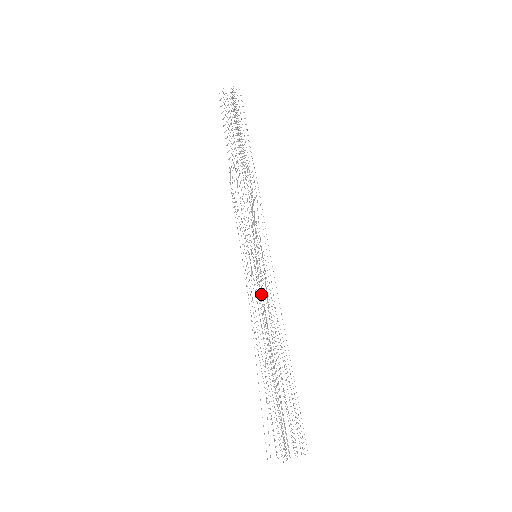
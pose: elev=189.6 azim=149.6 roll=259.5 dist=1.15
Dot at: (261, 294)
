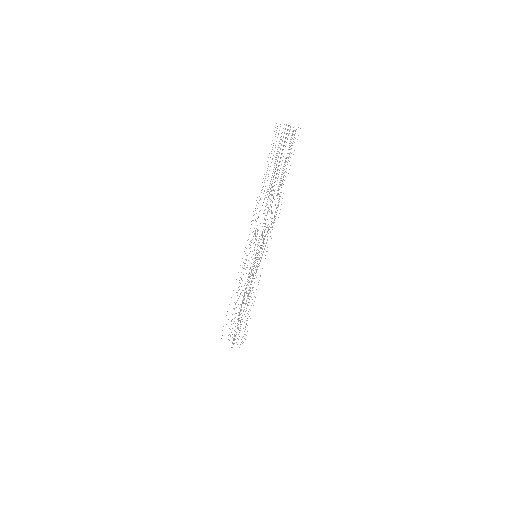
Dot at: occluded
